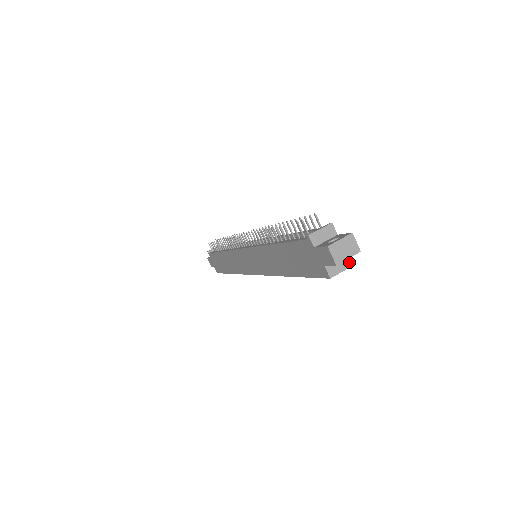
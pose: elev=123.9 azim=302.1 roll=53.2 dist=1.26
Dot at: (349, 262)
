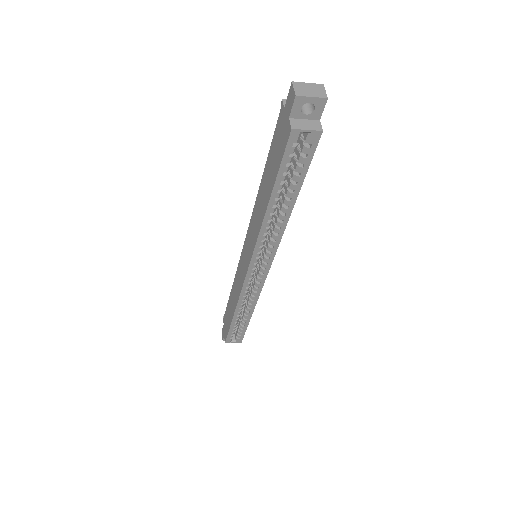
Dot at: (318, 127)
